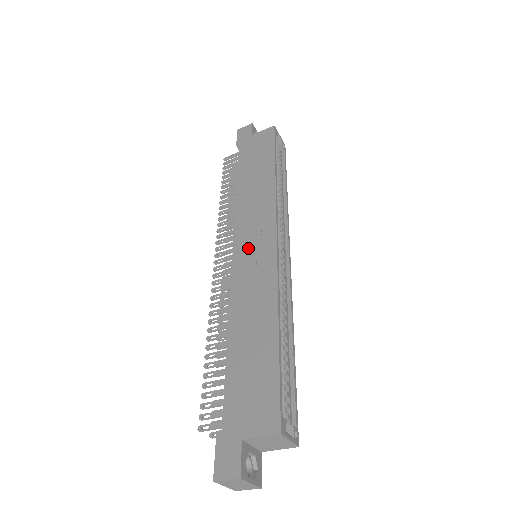
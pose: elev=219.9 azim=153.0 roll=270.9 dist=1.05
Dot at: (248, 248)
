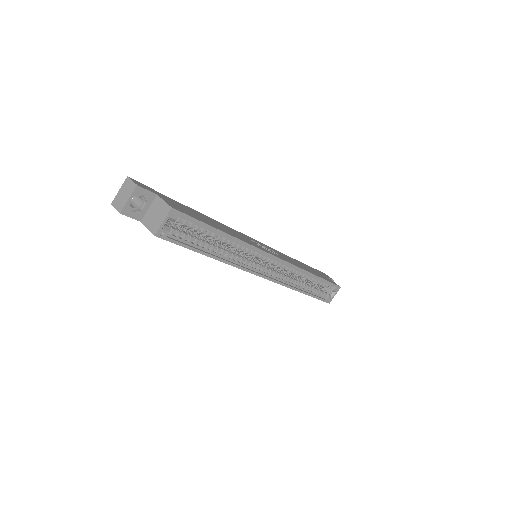
Dot at: (262, 245)
